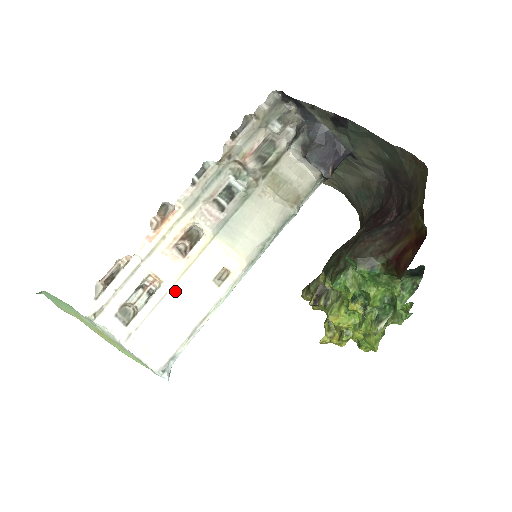
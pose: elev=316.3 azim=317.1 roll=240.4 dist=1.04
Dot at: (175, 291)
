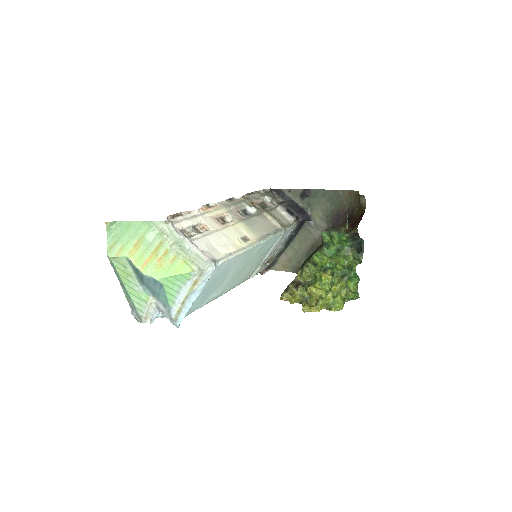
Dot at: (219, 233)
